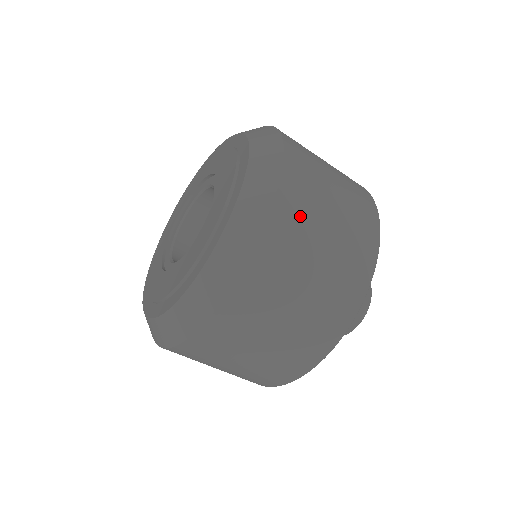
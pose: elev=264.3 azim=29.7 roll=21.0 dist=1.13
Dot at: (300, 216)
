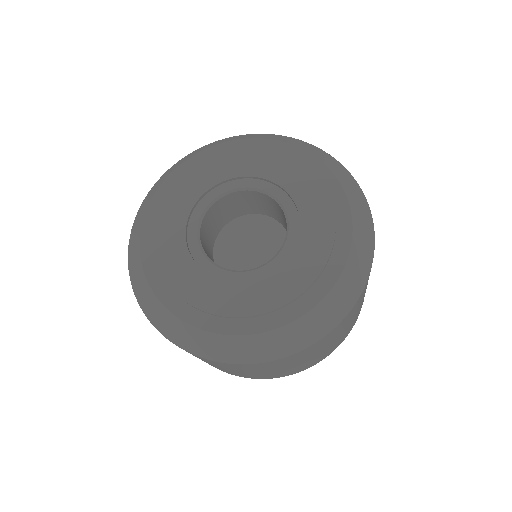
Dot at: (329, 339)
